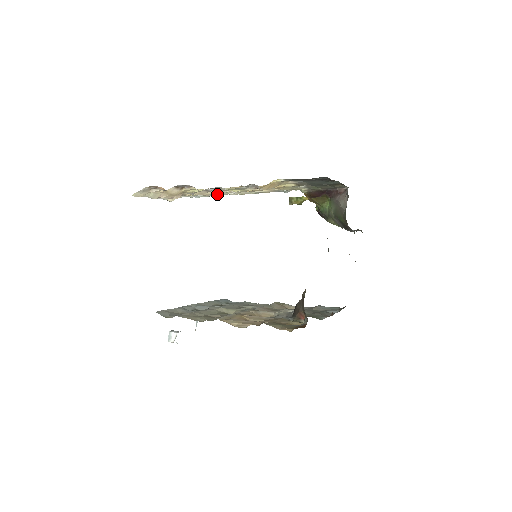
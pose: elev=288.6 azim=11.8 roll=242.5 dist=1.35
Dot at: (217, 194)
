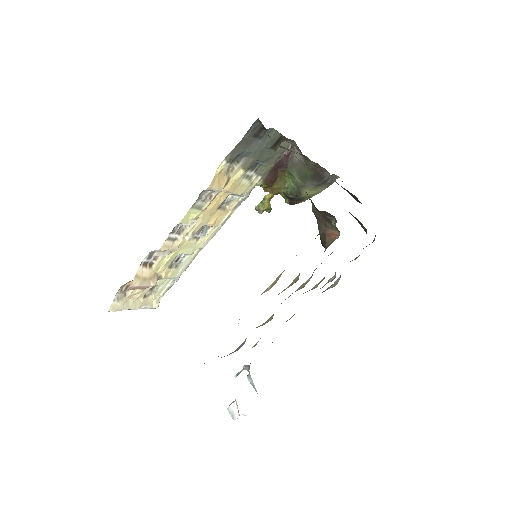
Dot at: (191, 259)
